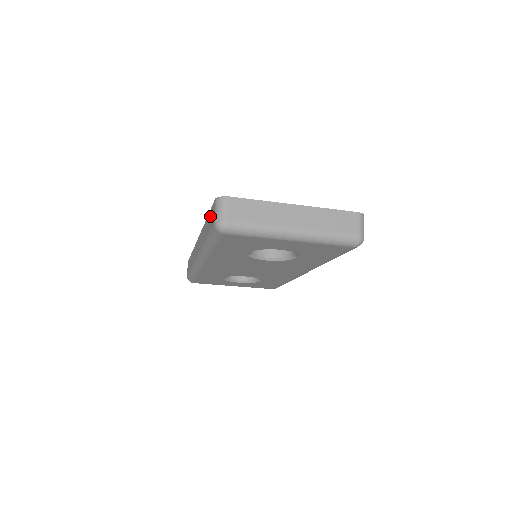
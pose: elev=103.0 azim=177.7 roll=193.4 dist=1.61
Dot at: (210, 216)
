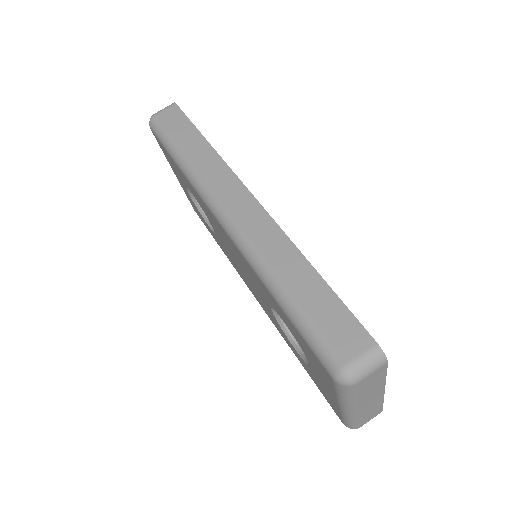
Dot at: (337, 313)
